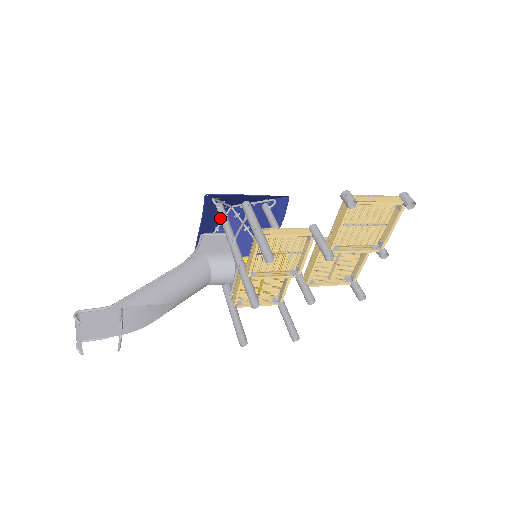
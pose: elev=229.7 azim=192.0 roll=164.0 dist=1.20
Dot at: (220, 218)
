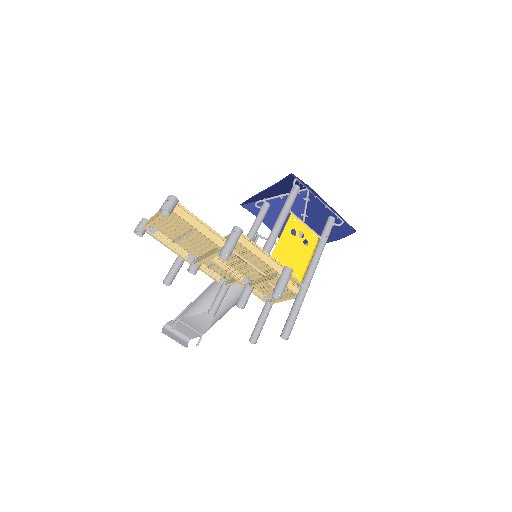
Dot at: occluded
